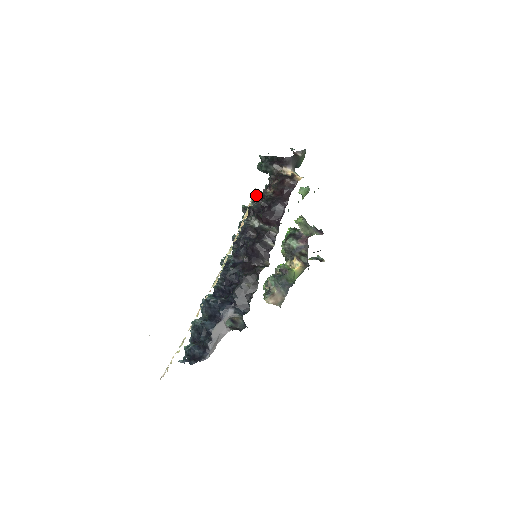
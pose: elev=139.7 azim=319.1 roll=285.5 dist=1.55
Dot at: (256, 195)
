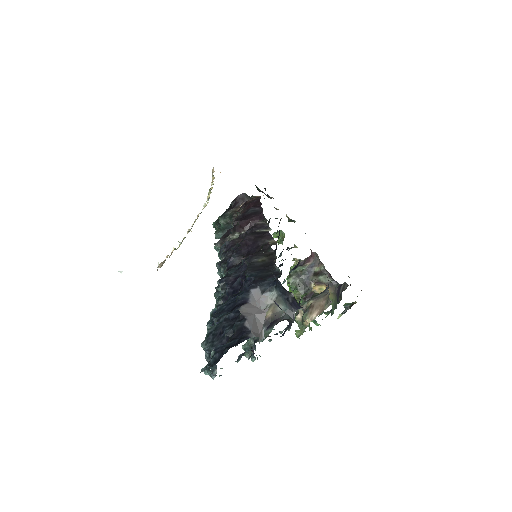
Dot at: occluded
